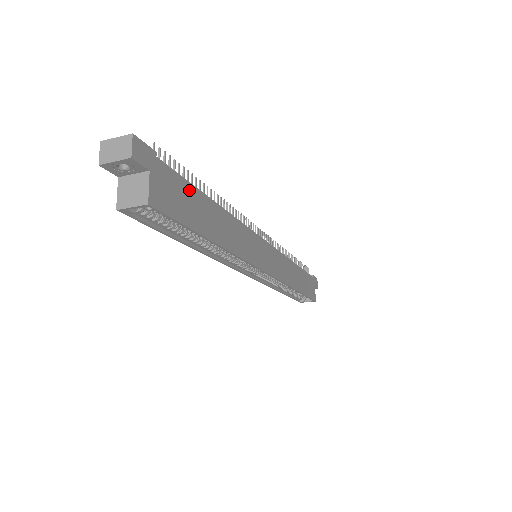
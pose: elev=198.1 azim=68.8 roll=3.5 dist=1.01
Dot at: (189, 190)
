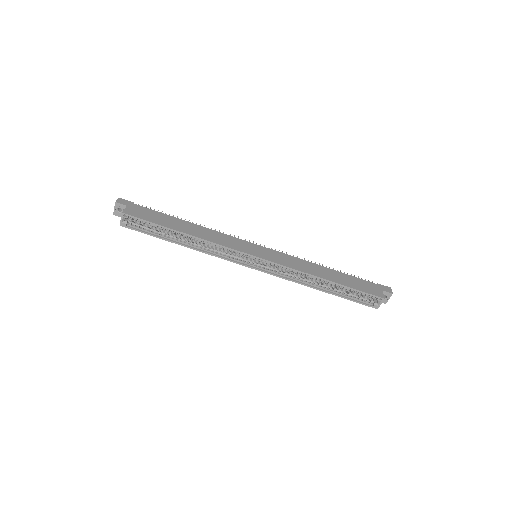
Dot at: (159, 214)
